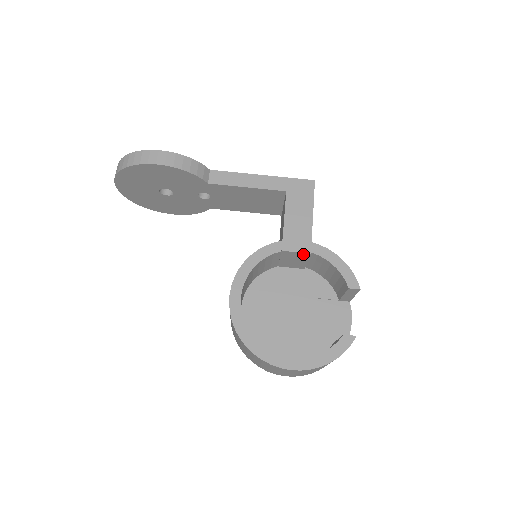
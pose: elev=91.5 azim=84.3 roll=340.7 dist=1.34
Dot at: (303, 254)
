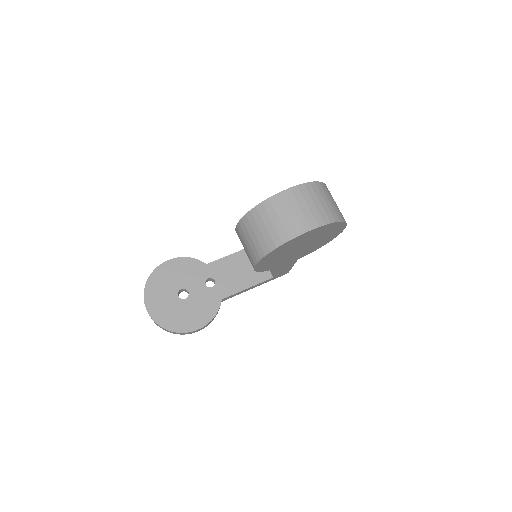
Dot at: occluded
